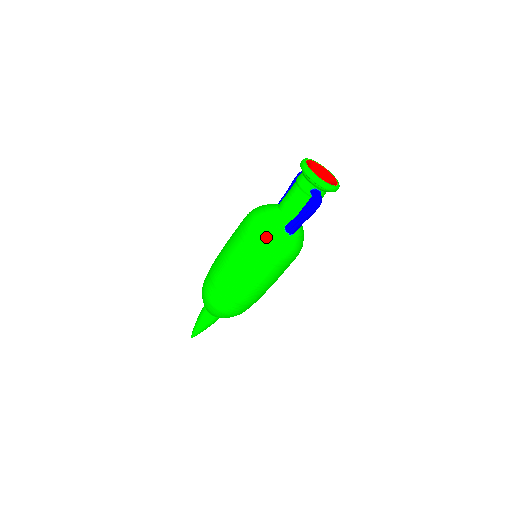
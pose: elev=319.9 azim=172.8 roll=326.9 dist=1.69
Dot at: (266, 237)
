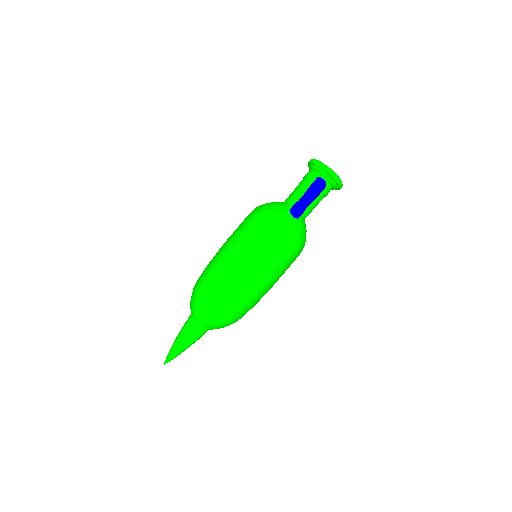
Dot at: (271, 213)
